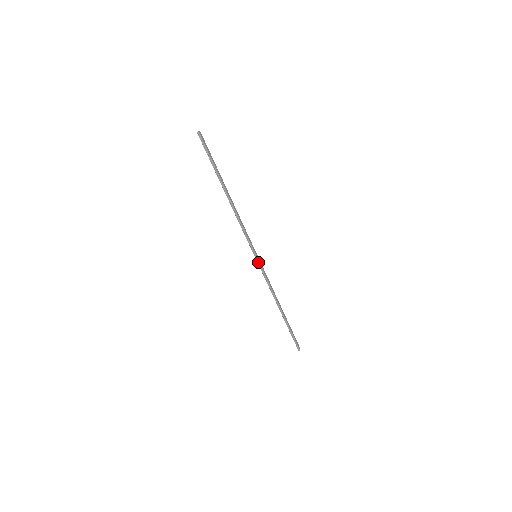
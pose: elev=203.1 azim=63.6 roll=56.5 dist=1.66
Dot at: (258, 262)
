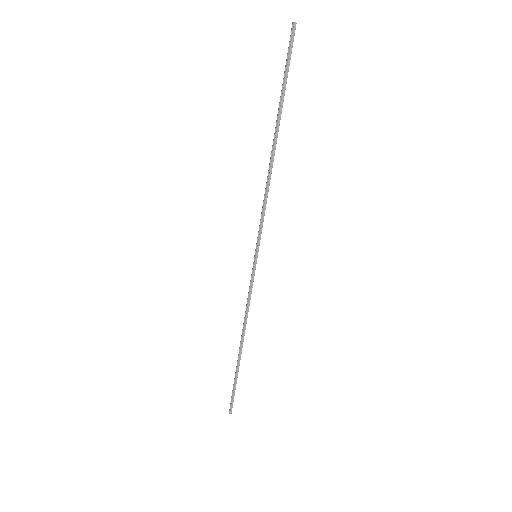
Dot at: (254, 266)
